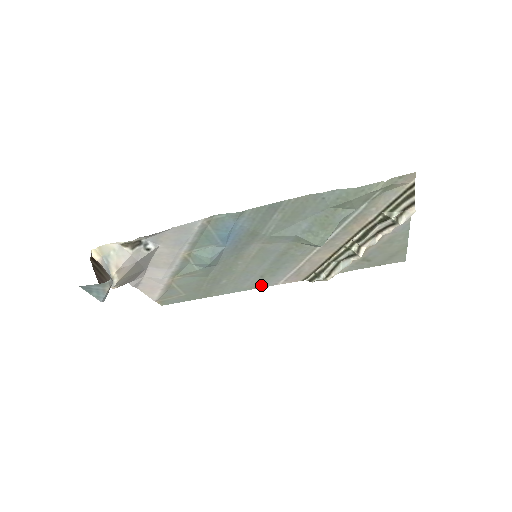
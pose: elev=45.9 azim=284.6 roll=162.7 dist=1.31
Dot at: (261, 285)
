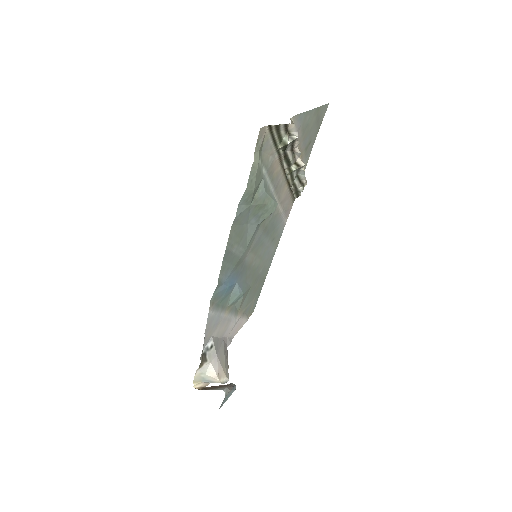
Dot at: (279, 238)
